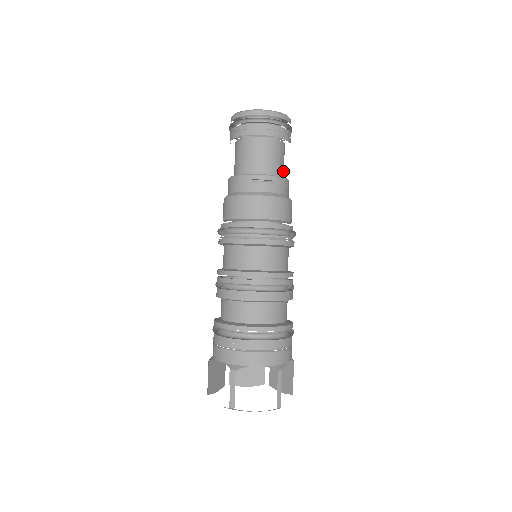
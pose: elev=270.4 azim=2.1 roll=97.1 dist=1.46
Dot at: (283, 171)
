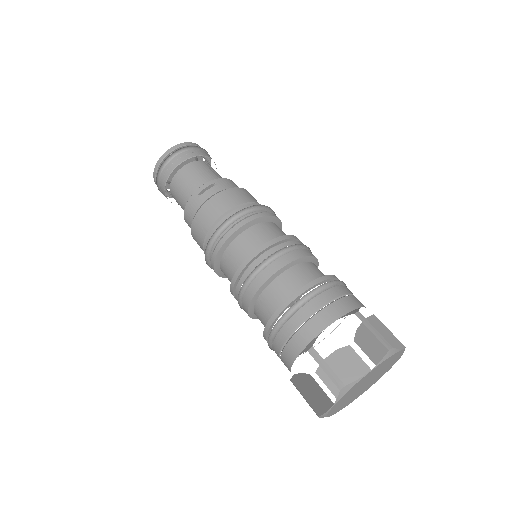
Dot at: occluded
